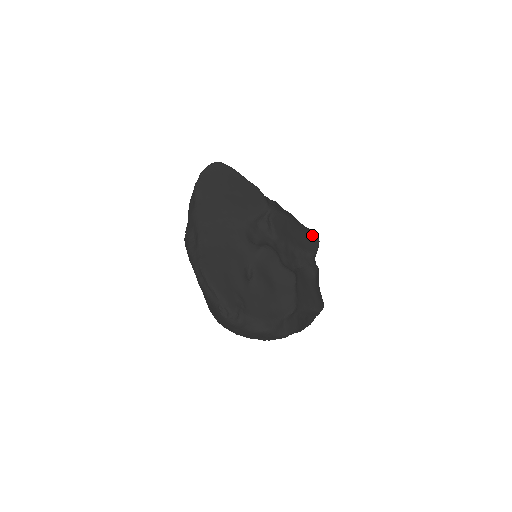
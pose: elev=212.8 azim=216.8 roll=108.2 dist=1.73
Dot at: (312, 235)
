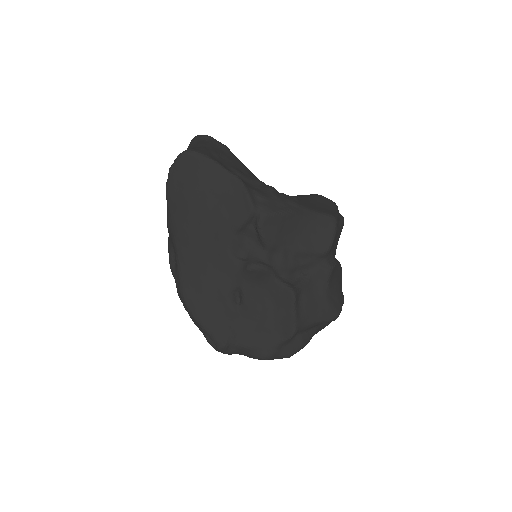
Dot at: (325, 224)
